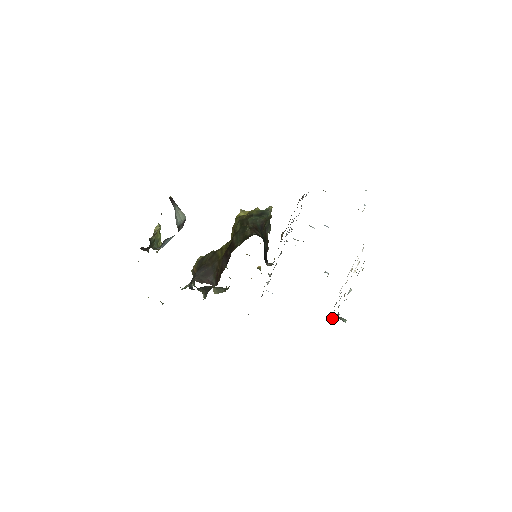
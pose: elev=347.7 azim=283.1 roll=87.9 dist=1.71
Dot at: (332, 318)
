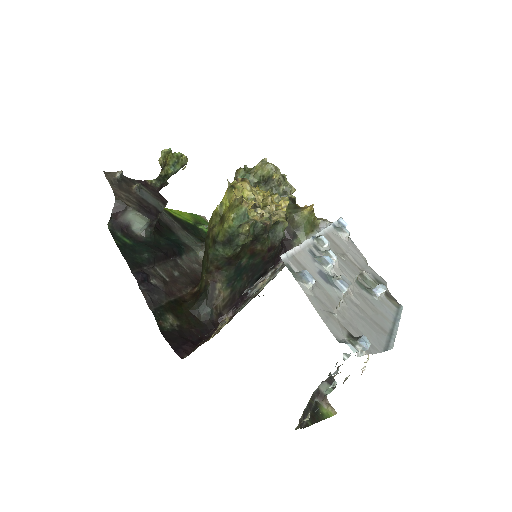
Dot at: occluded
